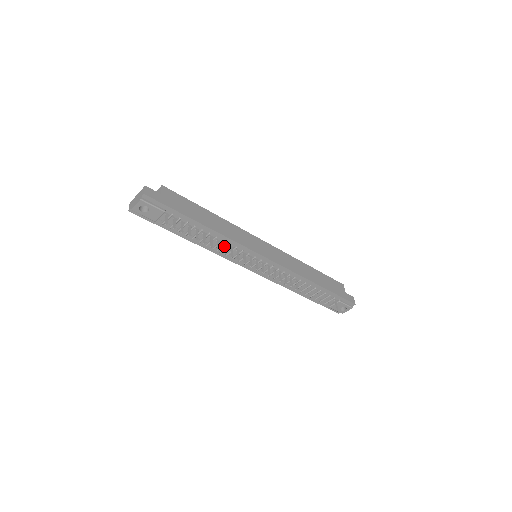
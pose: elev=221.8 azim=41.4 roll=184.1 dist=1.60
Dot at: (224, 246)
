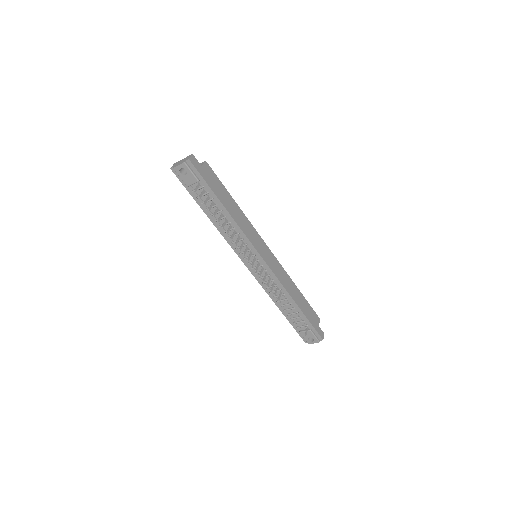
Dot at: (233, 233)
